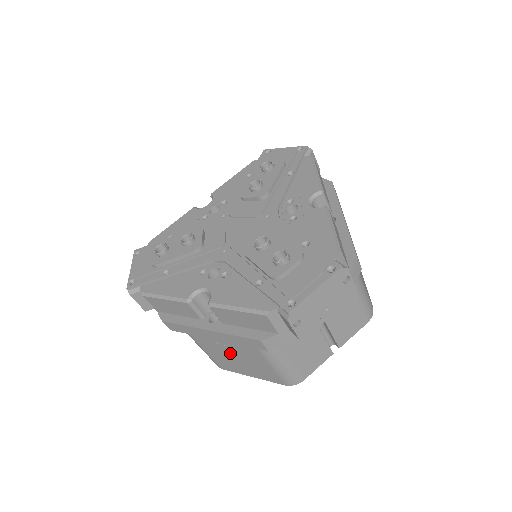
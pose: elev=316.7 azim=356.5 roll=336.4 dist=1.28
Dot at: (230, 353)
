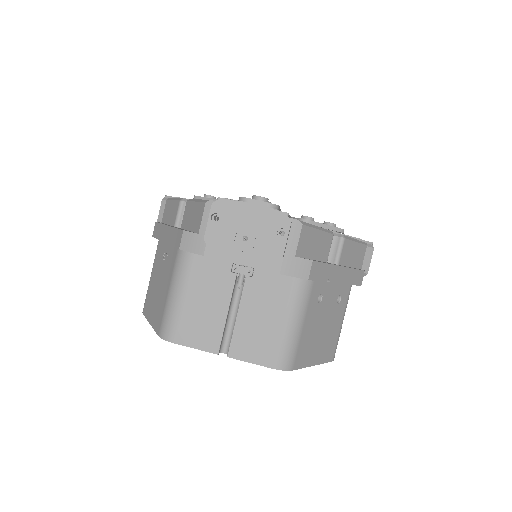
Dot at: (160, 275)
